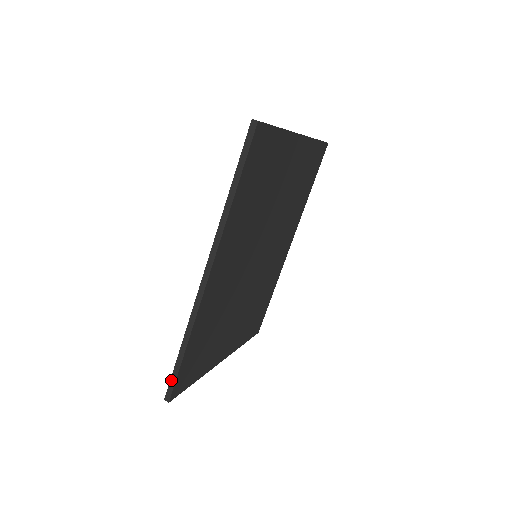
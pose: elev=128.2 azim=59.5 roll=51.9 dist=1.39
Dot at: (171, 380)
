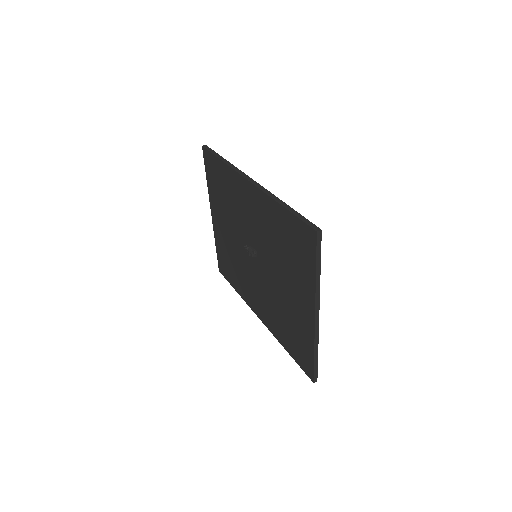
Dot at: (303, 221)
